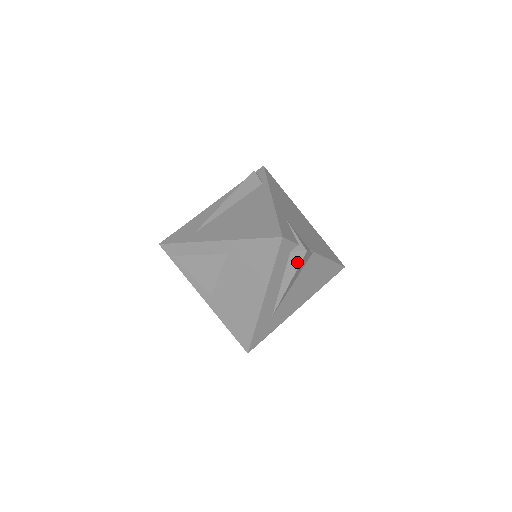
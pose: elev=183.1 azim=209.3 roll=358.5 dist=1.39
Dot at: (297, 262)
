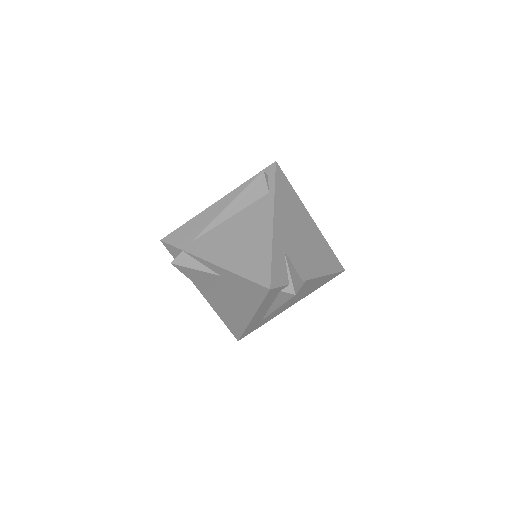
Dot at: (286, 298)
